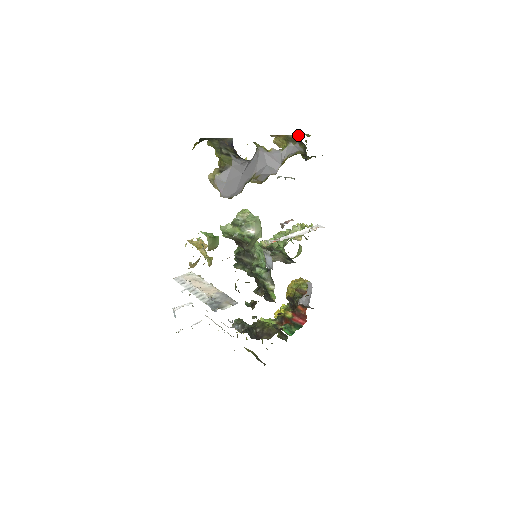
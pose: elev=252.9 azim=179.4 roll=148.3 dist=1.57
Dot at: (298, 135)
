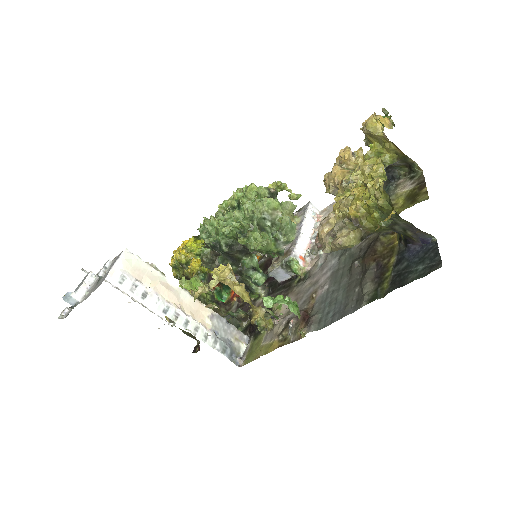
Dot at: (391, 125)
